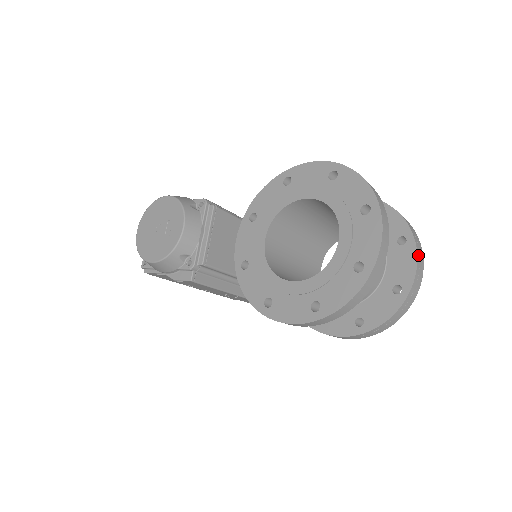
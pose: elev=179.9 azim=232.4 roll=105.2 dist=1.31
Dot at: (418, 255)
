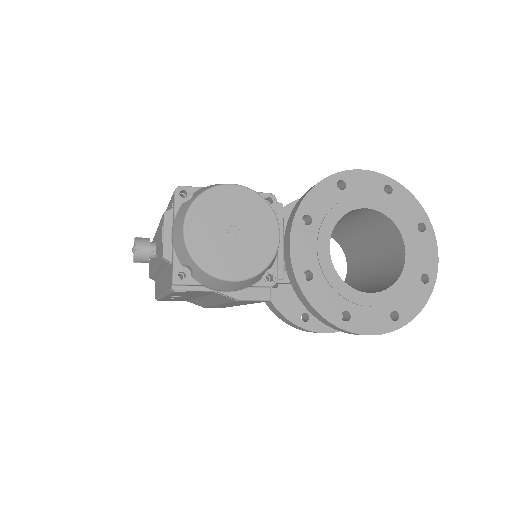
Dot at: occluded
